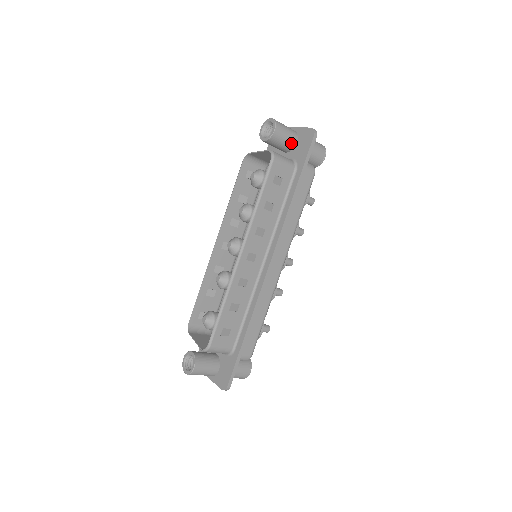
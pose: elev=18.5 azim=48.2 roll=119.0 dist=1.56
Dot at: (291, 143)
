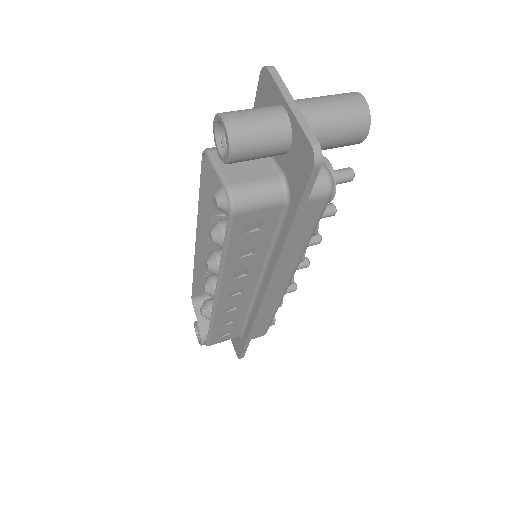
Dot at: (277, 153)
